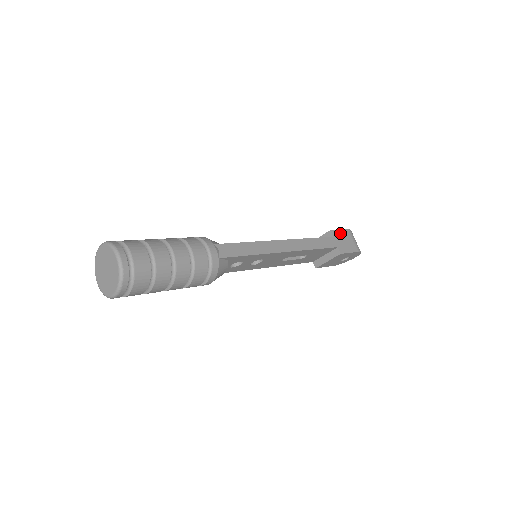
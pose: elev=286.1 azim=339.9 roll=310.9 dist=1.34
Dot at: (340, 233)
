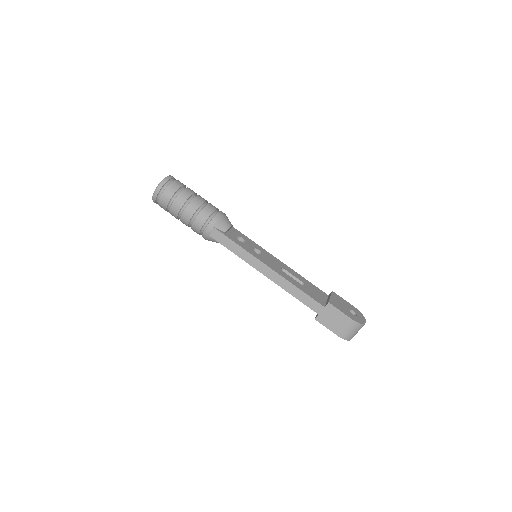
Dot at: (337, 312)
